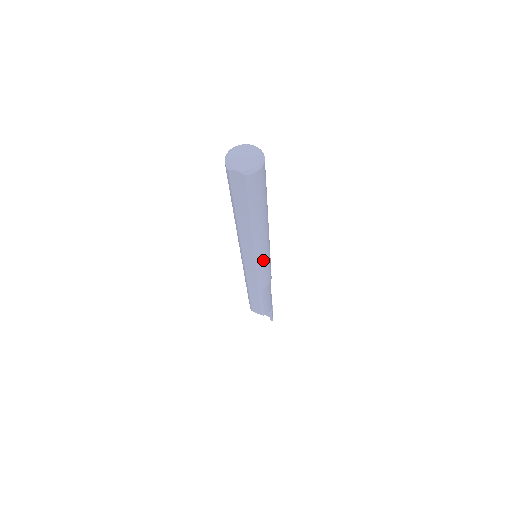
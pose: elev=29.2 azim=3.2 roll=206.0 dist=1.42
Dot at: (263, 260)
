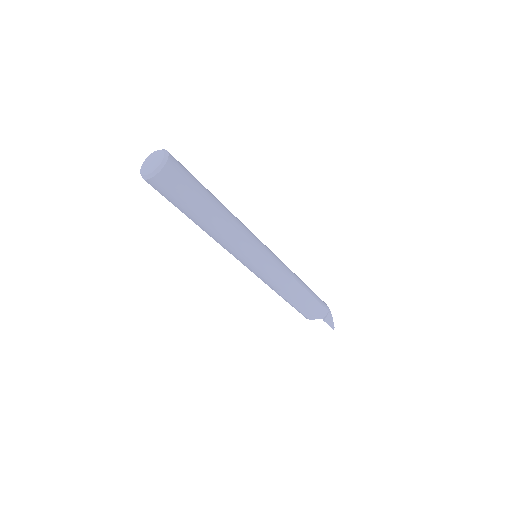
Dot at: (247, 262)
